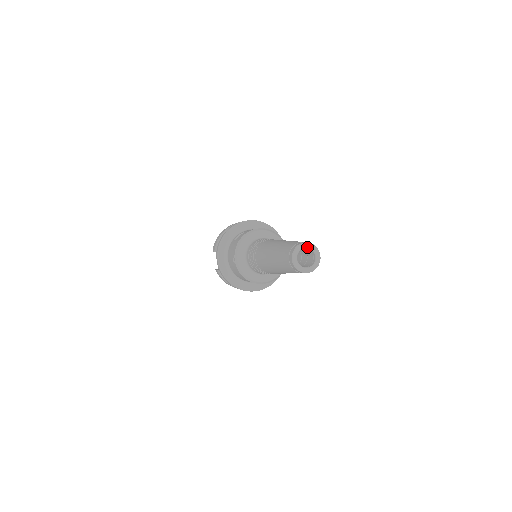
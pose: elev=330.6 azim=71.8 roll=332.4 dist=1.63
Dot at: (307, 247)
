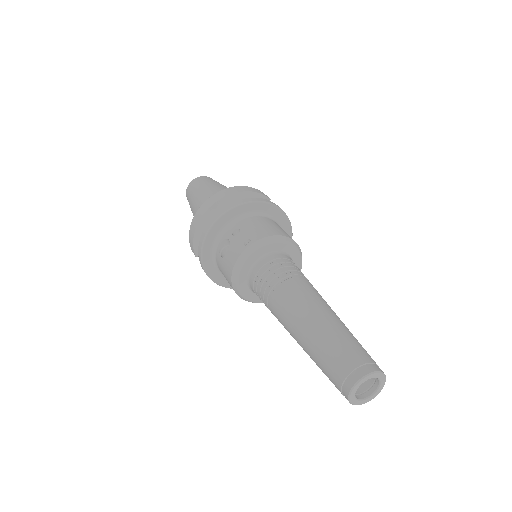
Dot at: (366, 380)
